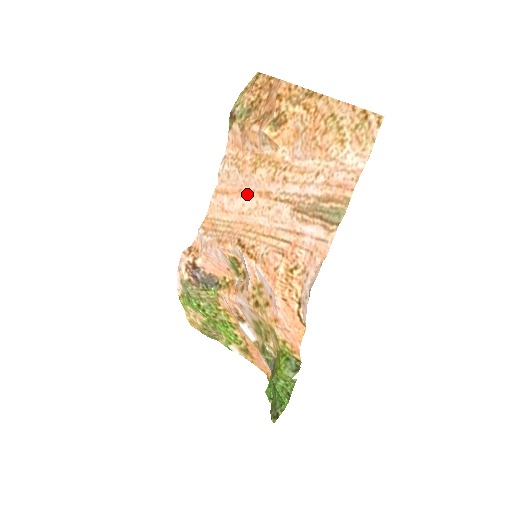
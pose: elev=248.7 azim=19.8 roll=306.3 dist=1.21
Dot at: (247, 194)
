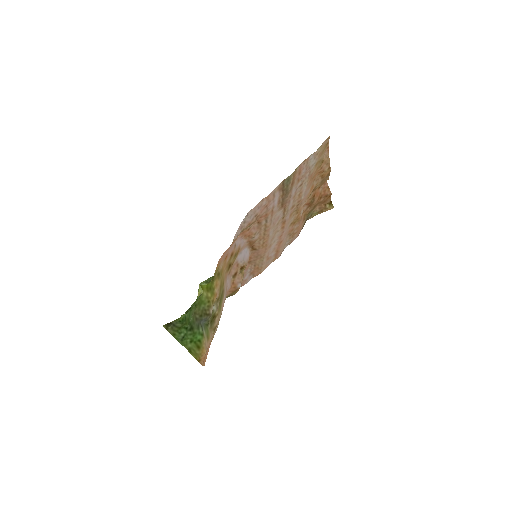
Dot at: (280, 237)
